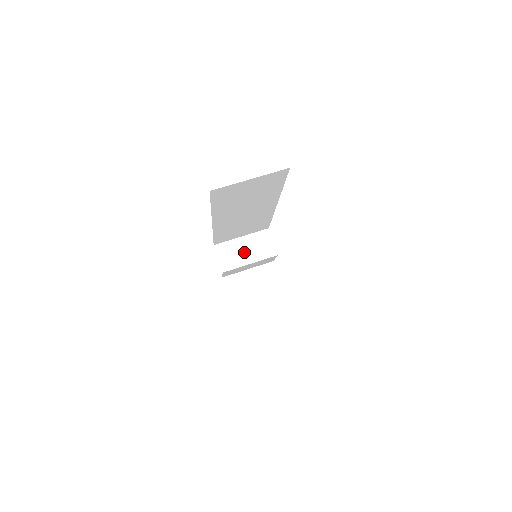
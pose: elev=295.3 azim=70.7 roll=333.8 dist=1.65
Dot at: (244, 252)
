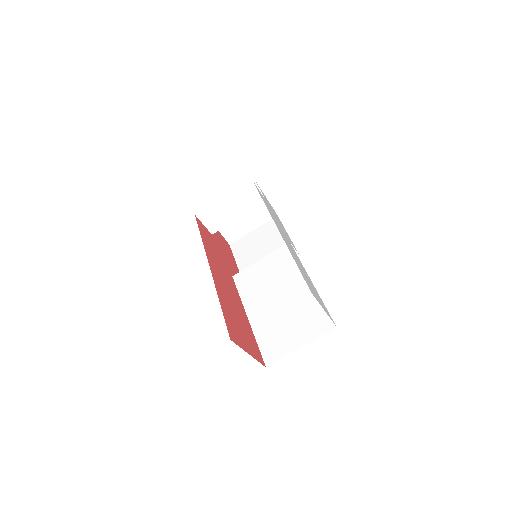
Dot at: (229, 210)
